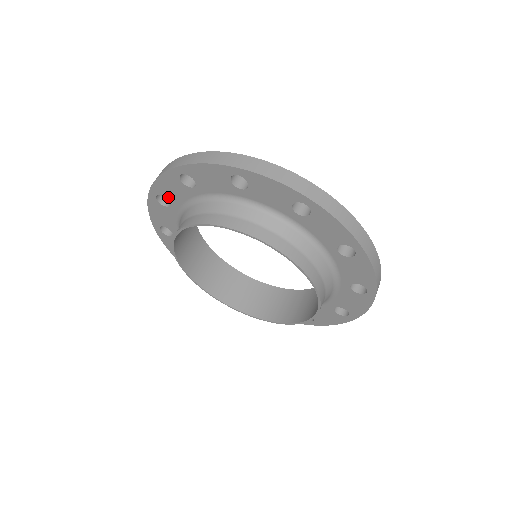
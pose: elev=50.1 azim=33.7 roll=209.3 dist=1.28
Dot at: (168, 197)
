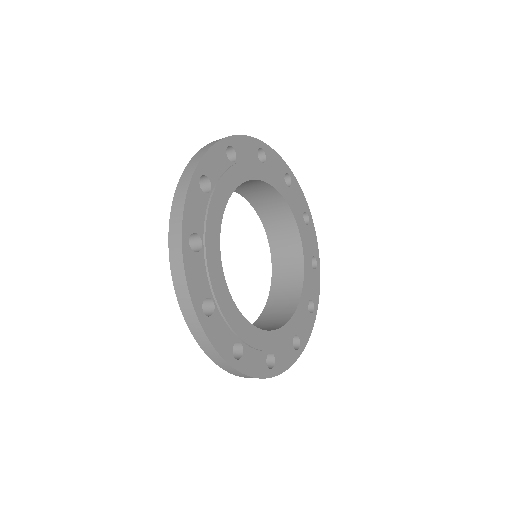
Dot at: occluded
